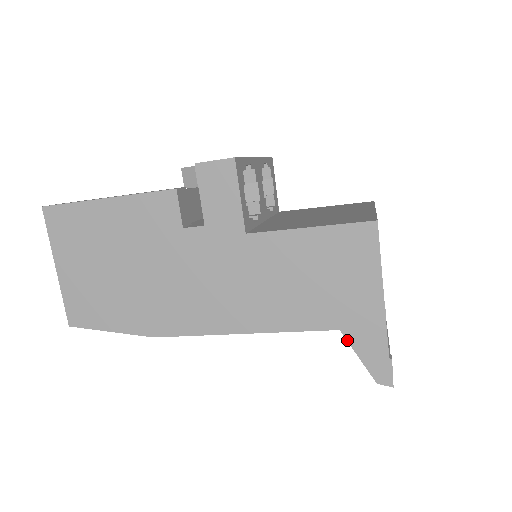
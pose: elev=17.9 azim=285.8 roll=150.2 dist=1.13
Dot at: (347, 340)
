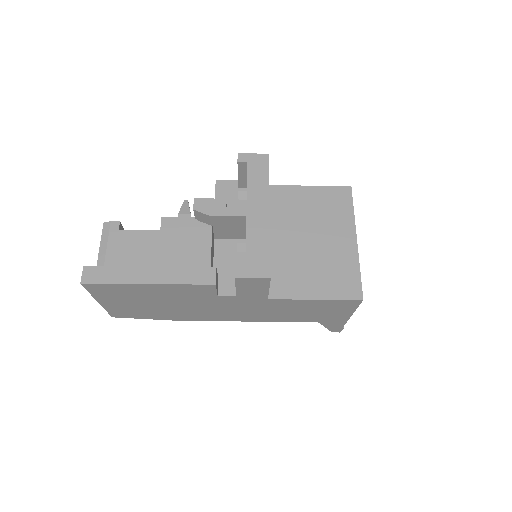
Dot at: (321, 324)
